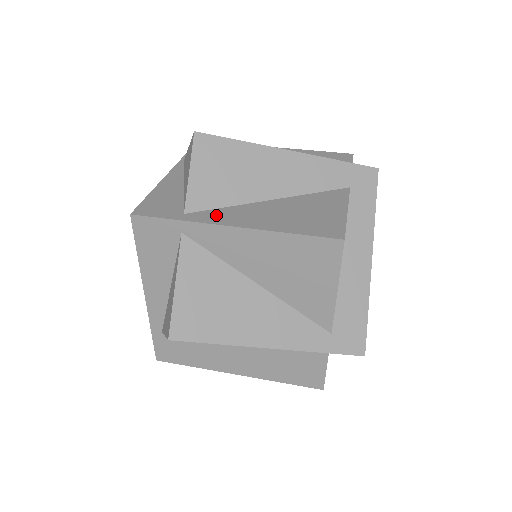
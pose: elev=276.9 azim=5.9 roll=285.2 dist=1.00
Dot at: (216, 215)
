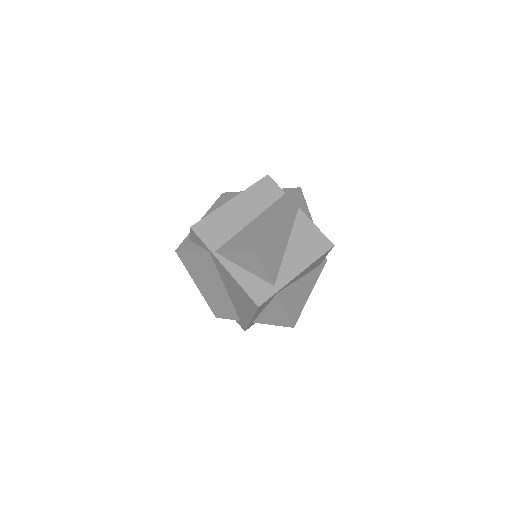
Dot at: (285, 275)
